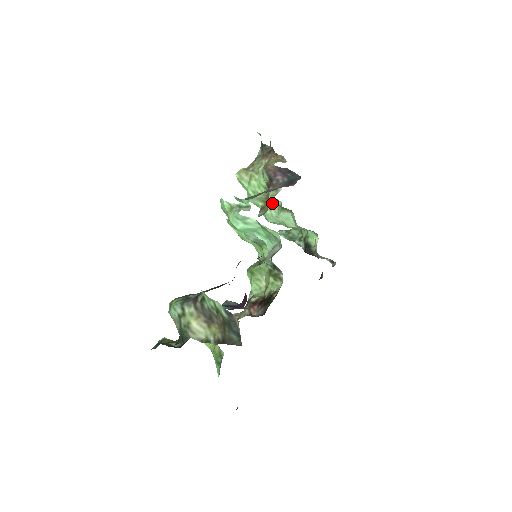
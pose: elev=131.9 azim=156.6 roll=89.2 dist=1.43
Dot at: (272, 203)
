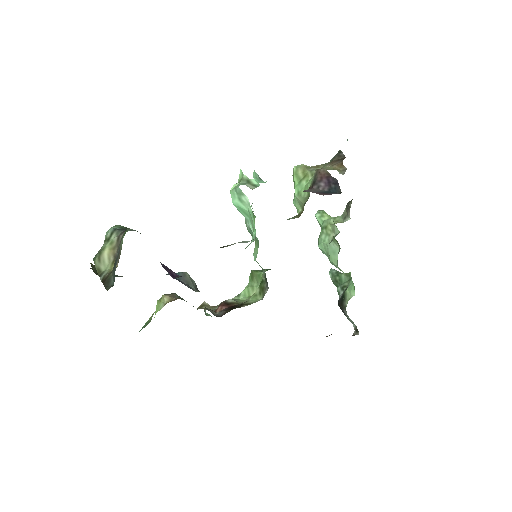
Dot at: (332, 229)
